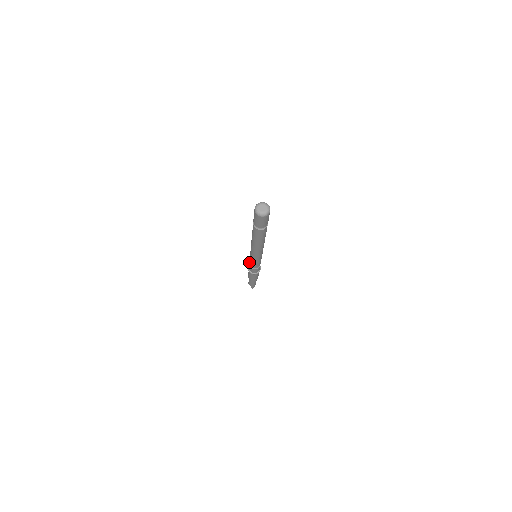
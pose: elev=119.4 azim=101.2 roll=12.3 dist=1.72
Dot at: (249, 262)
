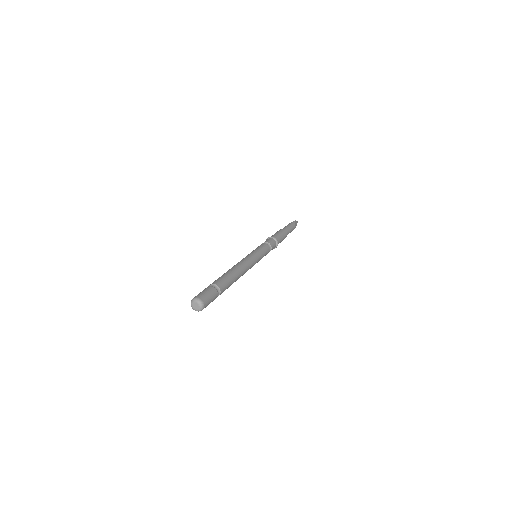
Dot at: occluded
